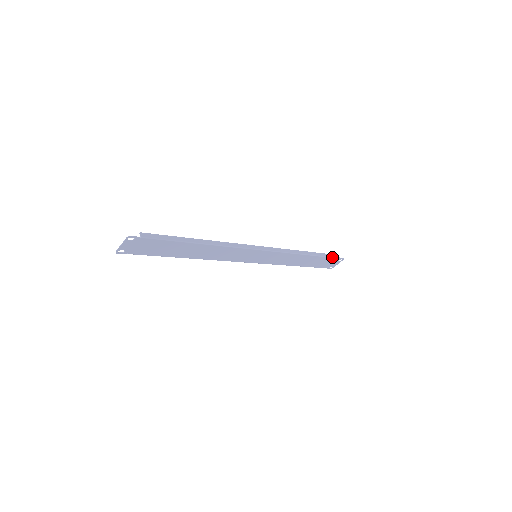
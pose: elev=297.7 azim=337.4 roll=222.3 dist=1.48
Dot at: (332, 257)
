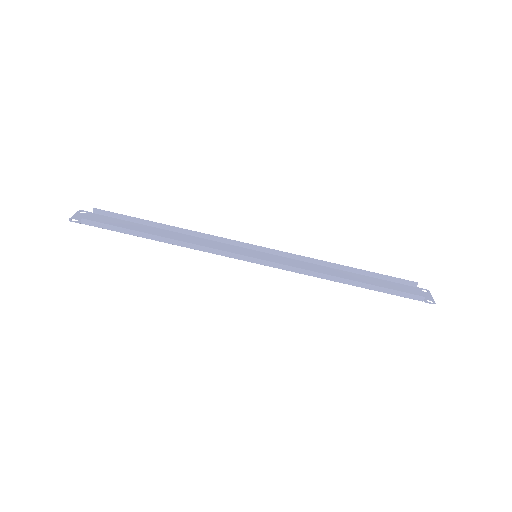
Dot at: (404, 296)
